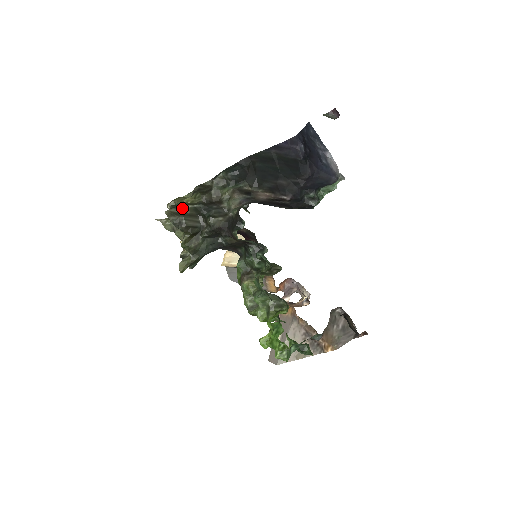
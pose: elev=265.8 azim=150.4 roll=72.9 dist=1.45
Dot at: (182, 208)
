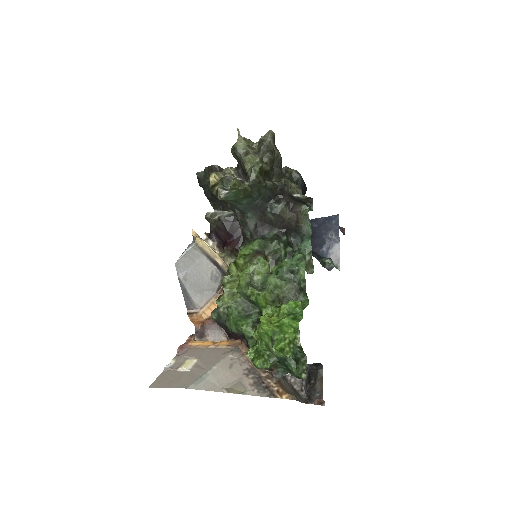
Dot at: (275, 146)
